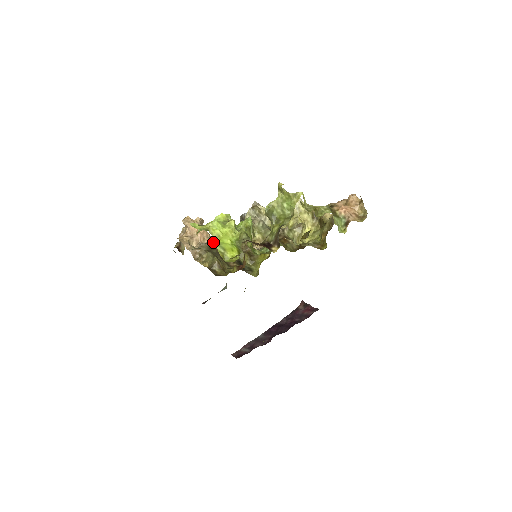
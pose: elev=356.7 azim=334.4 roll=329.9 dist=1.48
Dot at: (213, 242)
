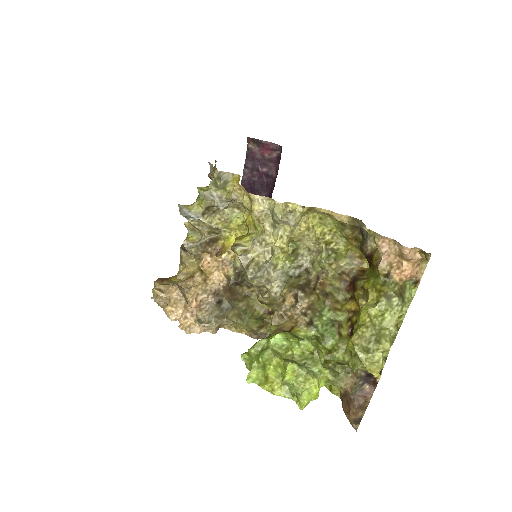
Dot at: (212, 294)
